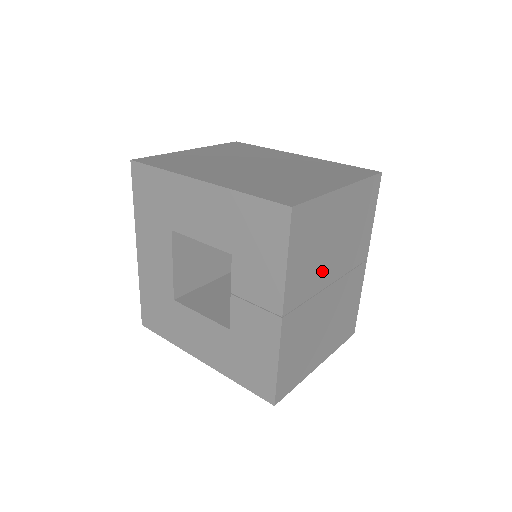
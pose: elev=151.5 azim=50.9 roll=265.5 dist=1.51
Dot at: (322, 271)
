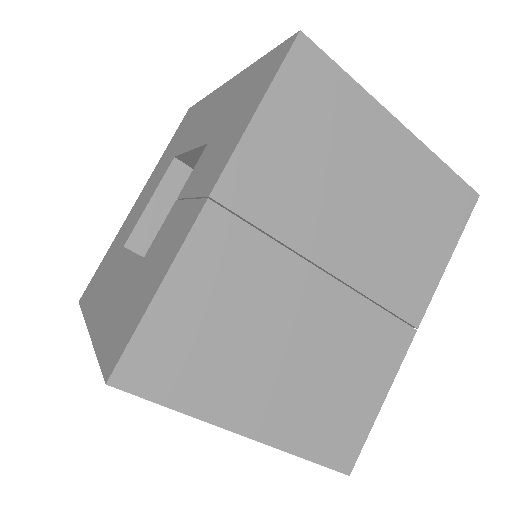
Dot at: (319, 220)
